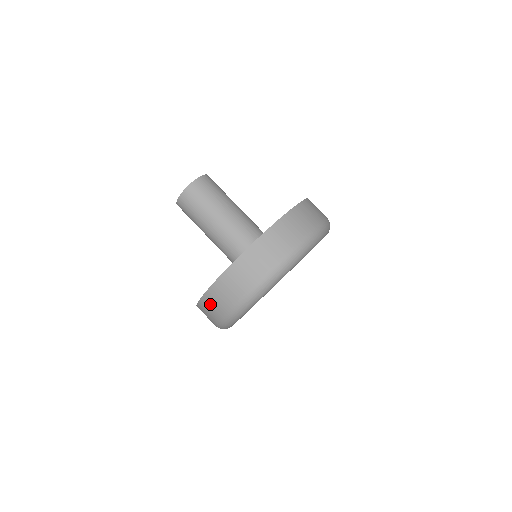
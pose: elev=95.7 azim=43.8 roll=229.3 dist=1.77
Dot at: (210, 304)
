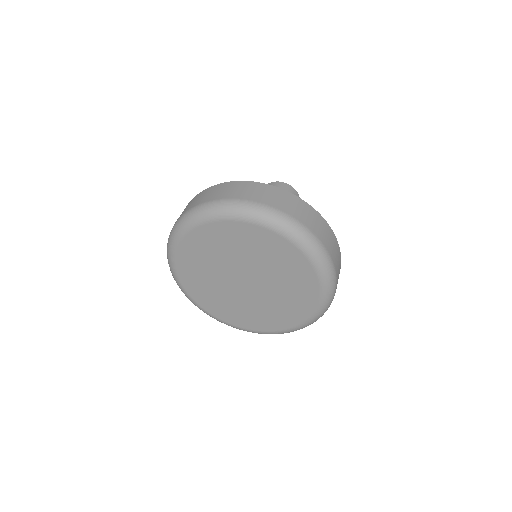
Dot at: occluded
